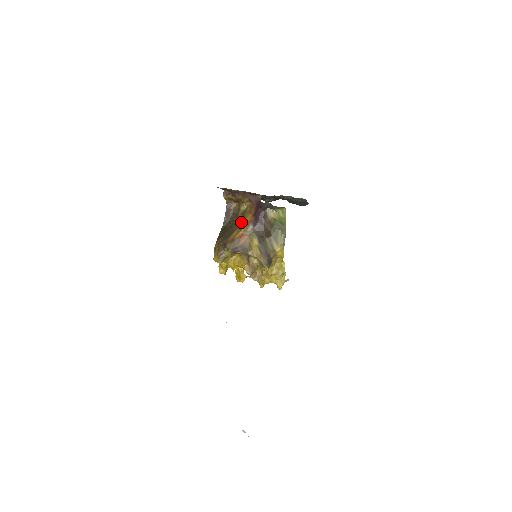
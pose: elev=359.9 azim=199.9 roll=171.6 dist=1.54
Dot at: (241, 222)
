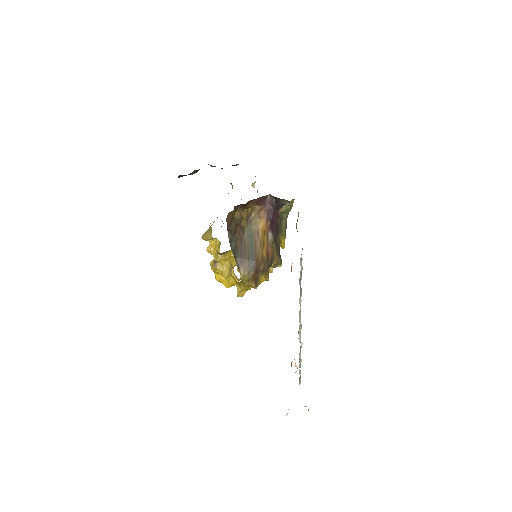
Dot at: (255, 233)
